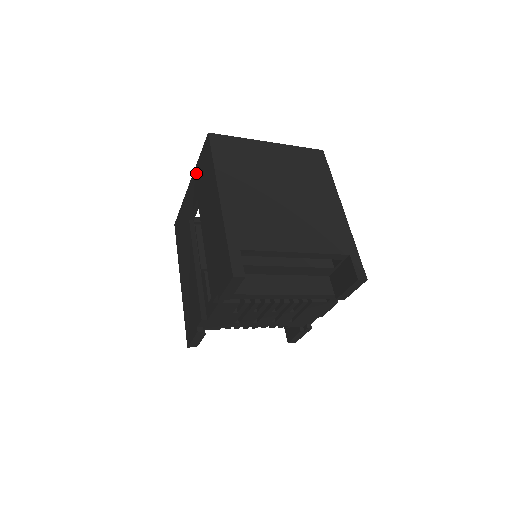
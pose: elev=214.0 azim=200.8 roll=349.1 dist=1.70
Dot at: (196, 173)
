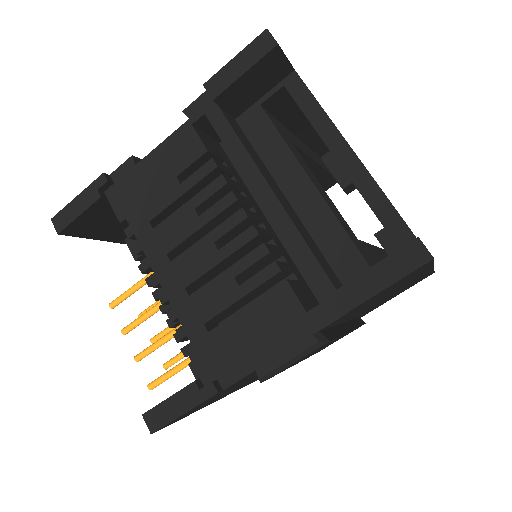
Dot at: occluded
